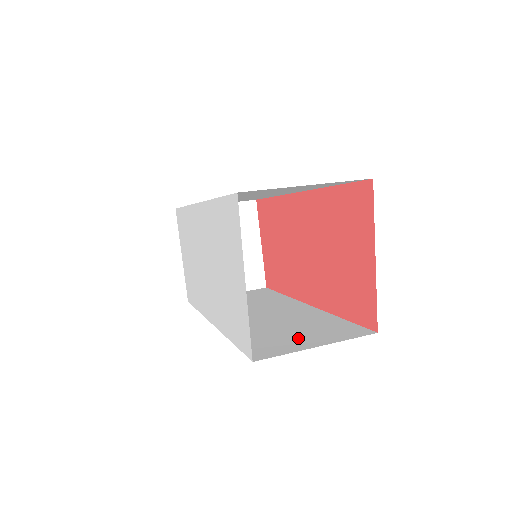
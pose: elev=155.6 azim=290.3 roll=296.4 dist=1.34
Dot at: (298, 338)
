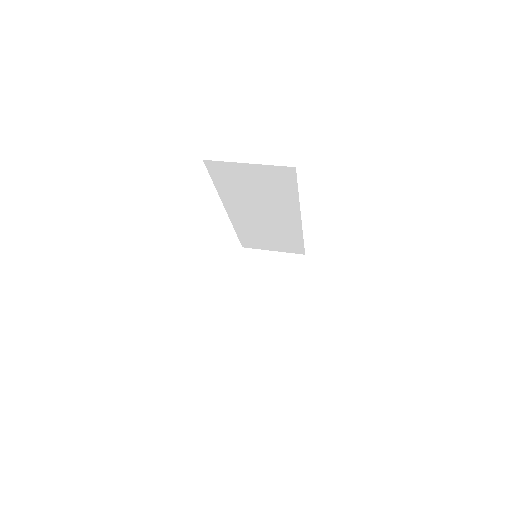
Dot at: occluded
